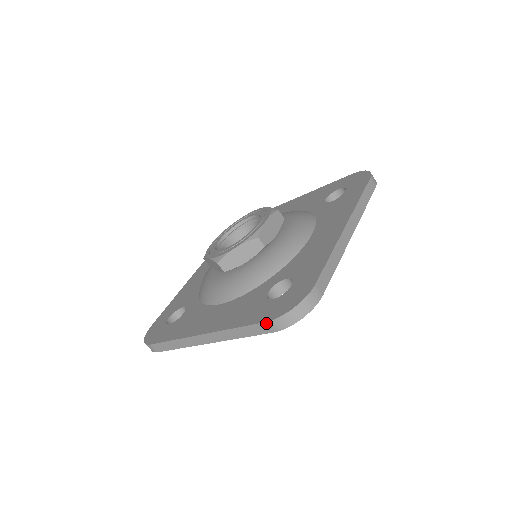
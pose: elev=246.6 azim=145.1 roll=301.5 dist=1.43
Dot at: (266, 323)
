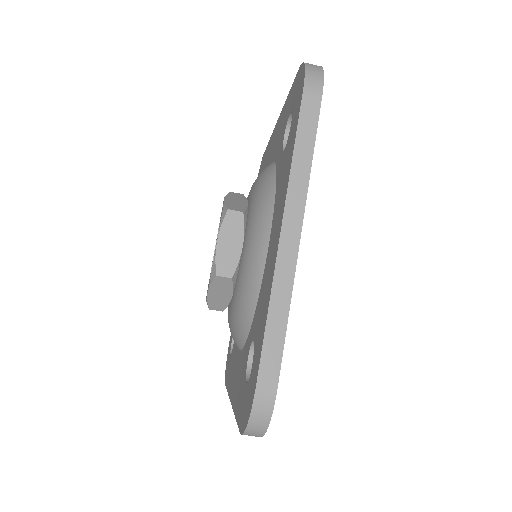
Dot at: occluded
